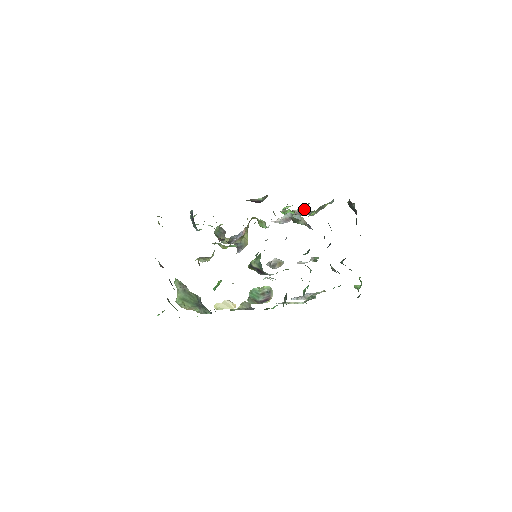
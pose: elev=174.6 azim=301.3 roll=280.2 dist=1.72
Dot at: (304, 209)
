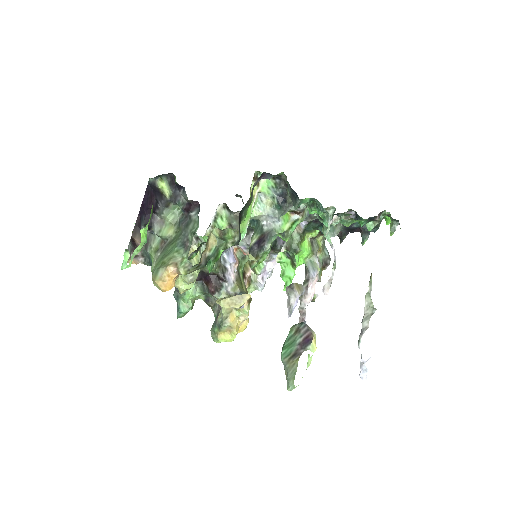
Dot at: (306, 277)
